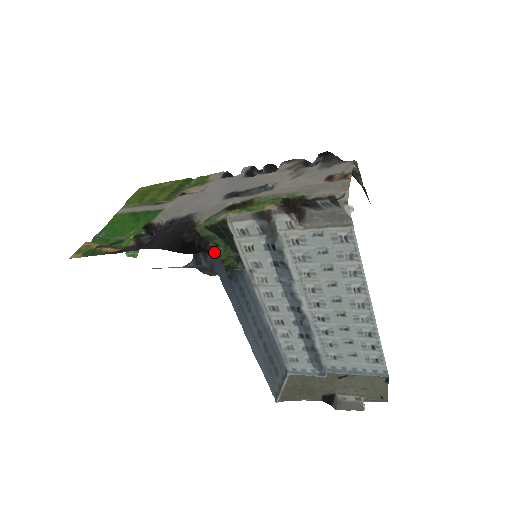
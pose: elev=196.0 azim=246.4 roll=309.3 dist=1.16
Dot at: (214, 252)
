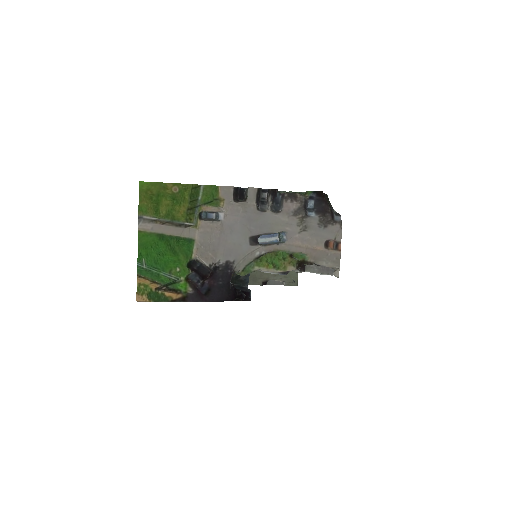
Dot at: occluded
